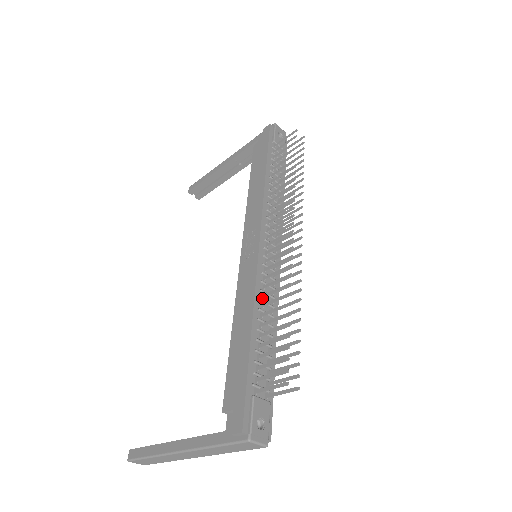
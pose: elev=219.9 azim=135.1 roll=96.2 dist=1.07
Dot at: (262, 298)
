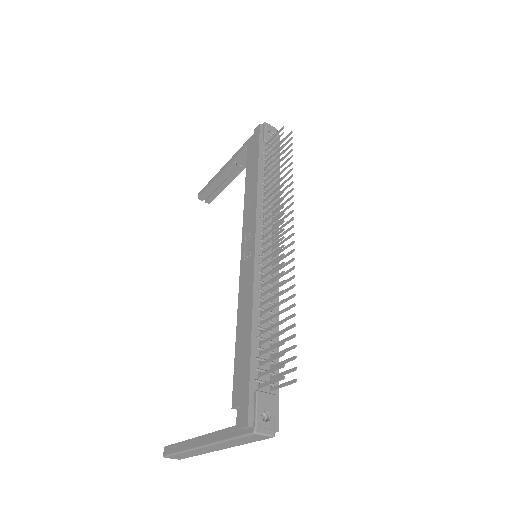
Dot at: (261, 297)
